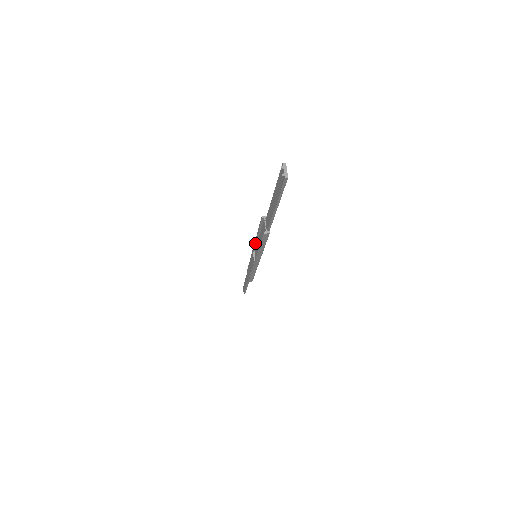
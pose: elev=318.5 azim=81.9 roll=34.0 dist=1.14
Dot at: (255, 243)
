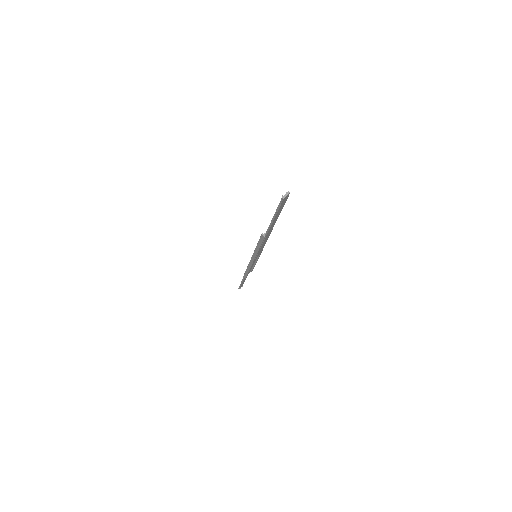
Dot at: occluded
